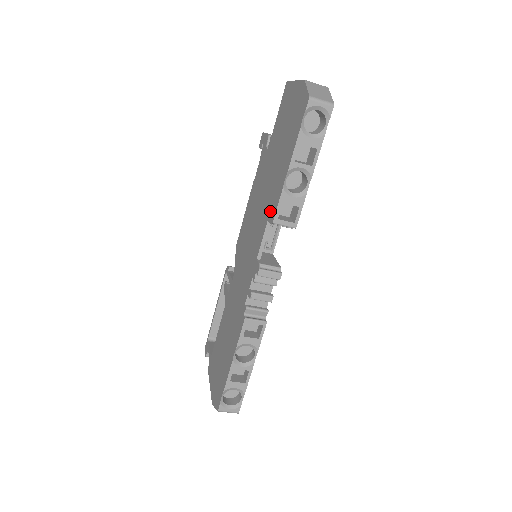
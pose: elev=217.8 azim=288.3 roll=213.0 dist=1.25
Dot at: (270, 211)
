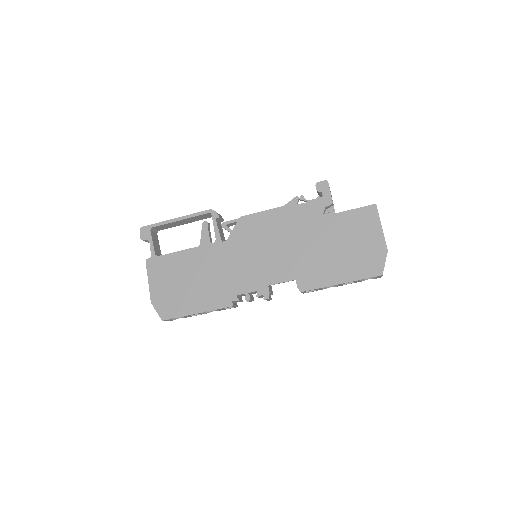
Dot at: (302, 278)
